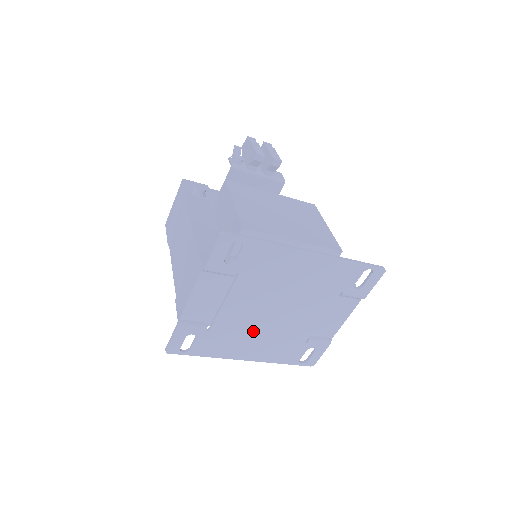
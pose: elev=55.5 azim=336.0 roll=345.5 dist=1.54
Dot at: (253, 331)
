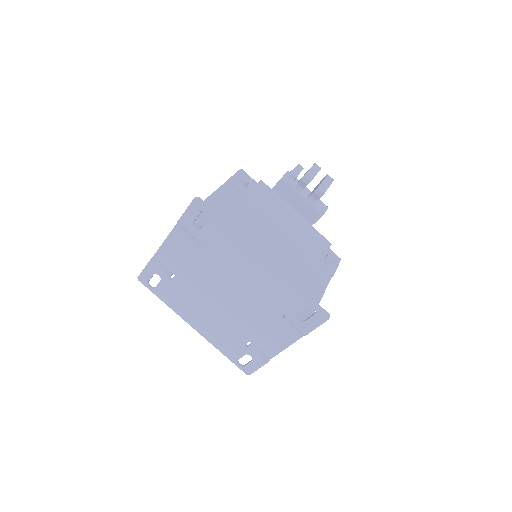
Dot at: (204, 304)
